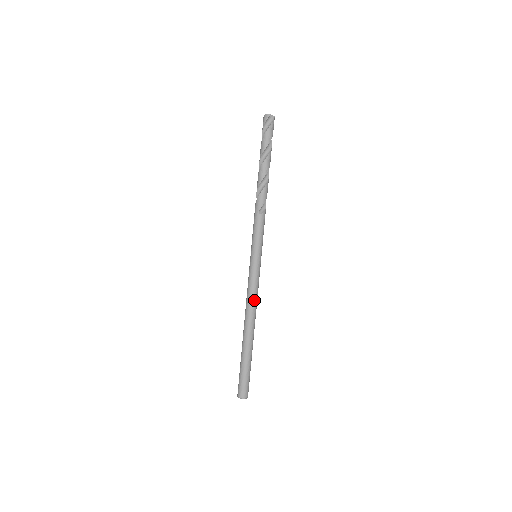
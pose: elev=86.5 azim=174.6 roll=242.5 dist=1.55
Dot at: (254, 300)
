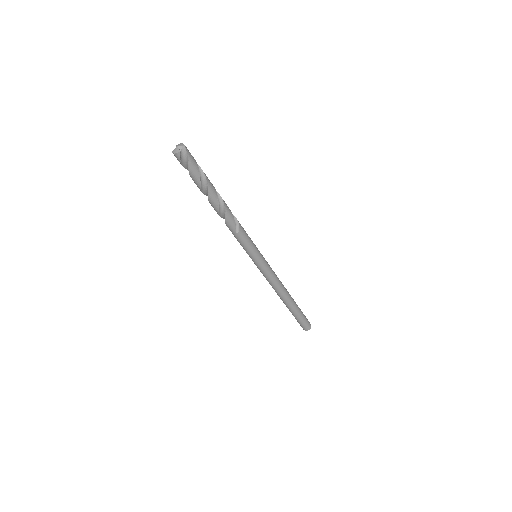
Dot at: (277, 283)
